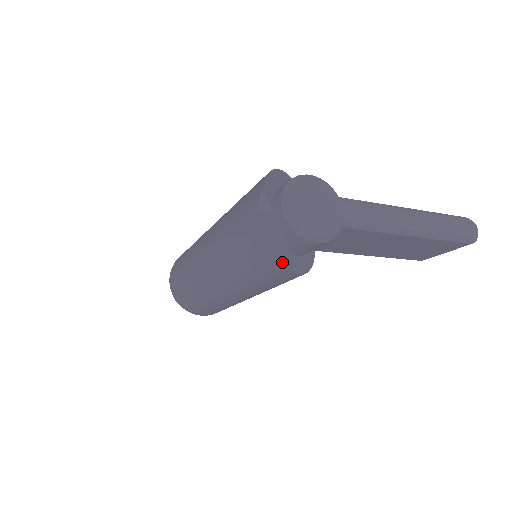
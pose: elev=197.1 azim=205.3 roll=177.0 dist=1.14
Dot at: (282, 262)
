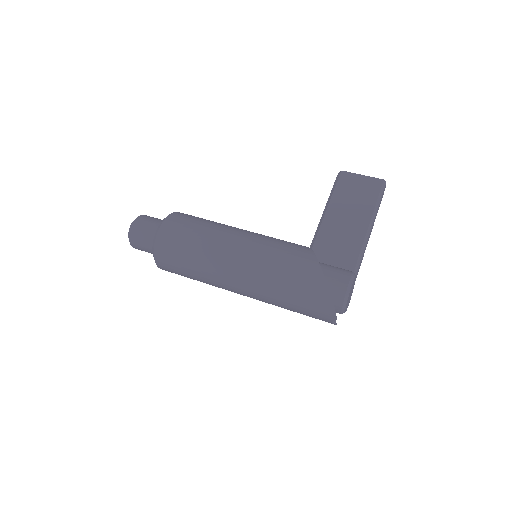
Dot at: occluded
